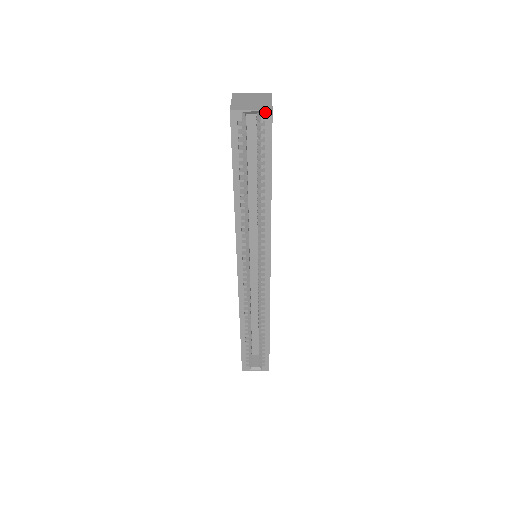
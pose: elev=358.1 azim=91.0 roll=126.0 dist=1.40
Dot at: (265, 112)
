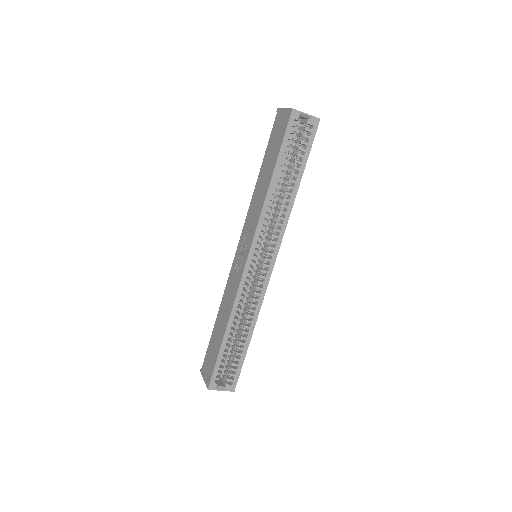
Dot at: (315, 119)
